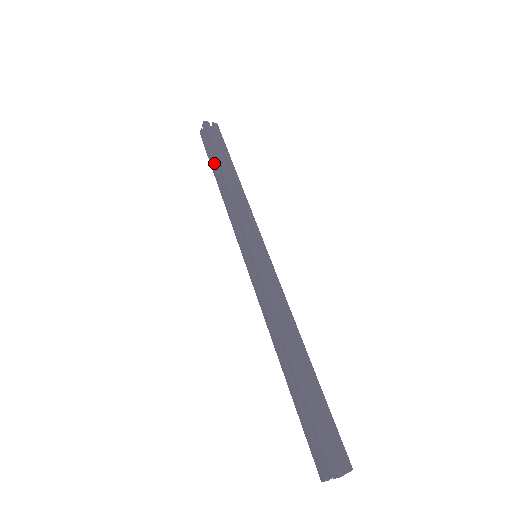
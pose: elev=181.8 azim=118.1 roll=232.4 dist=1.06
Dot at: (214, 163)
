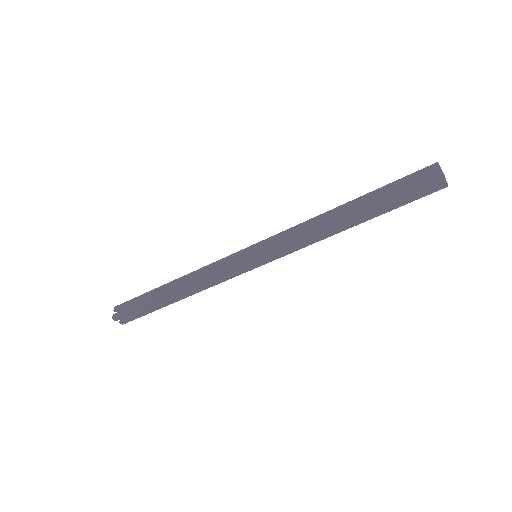
Dot at: (153, 297)
